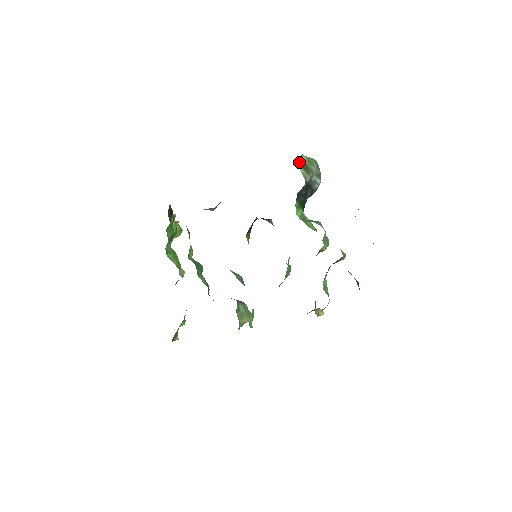
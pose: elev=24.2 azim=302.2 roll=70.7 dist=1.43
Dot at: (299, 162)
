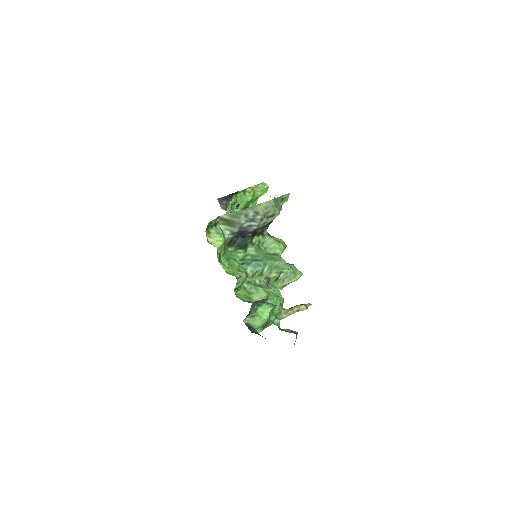
Dot at: (219, 222)
